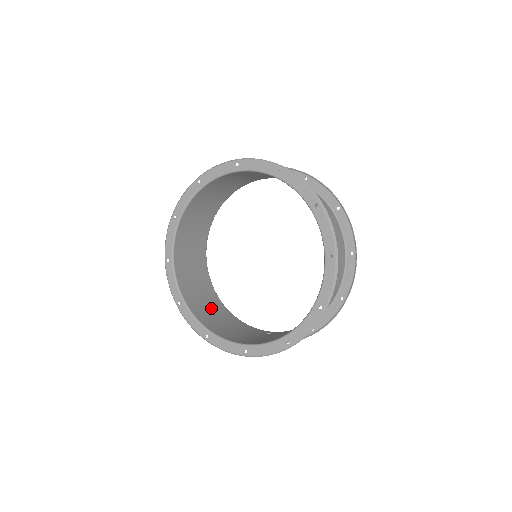
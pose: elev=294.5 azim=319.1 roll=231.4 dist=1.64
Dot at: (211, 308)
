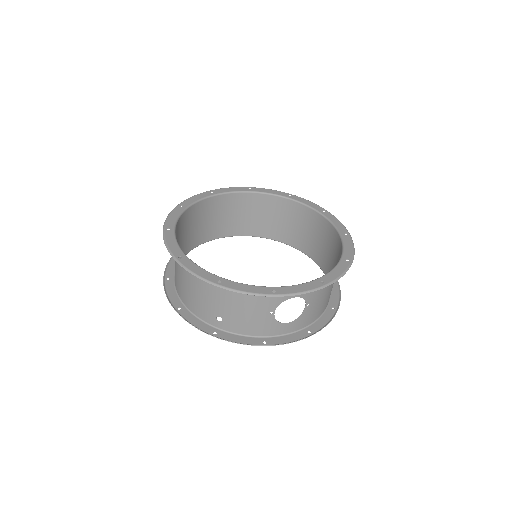
Dot at: occluded
